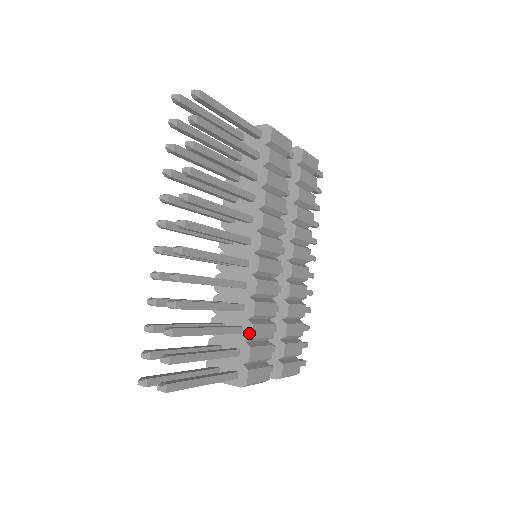
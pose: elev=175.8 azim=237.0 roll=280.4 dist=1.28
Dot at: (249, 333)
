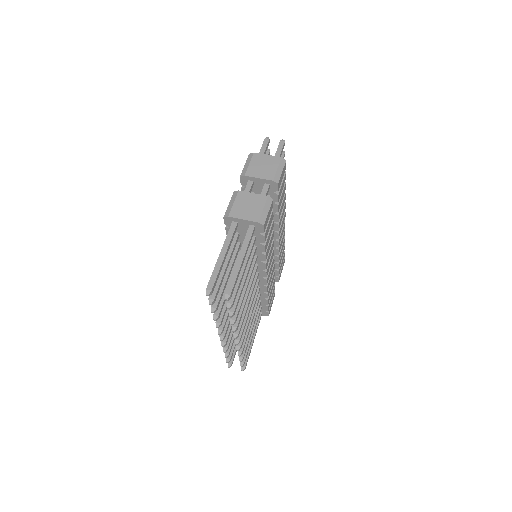
Dot at: (266, 303)
